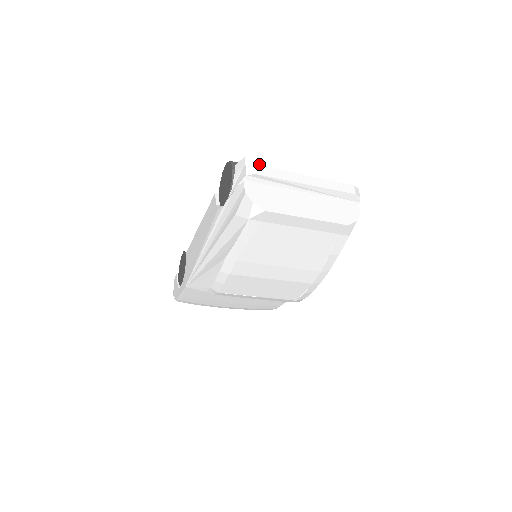
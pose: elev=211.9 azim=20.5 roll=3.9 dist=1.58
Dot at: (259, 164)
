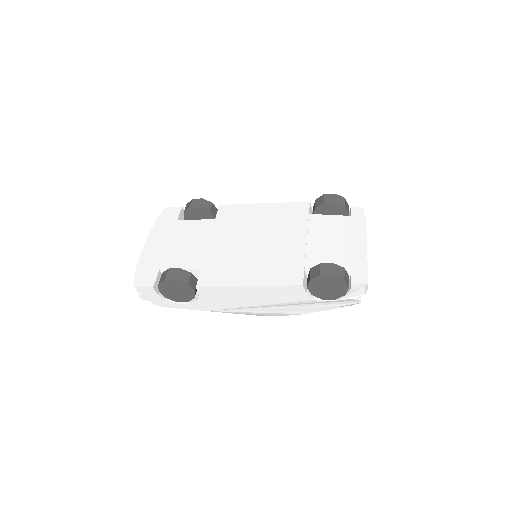
Dot at: occluded
